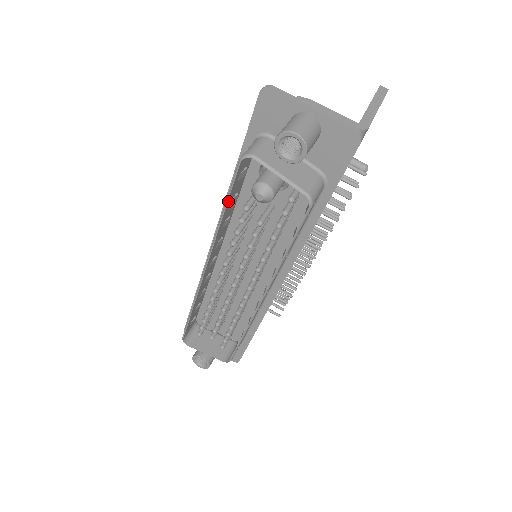
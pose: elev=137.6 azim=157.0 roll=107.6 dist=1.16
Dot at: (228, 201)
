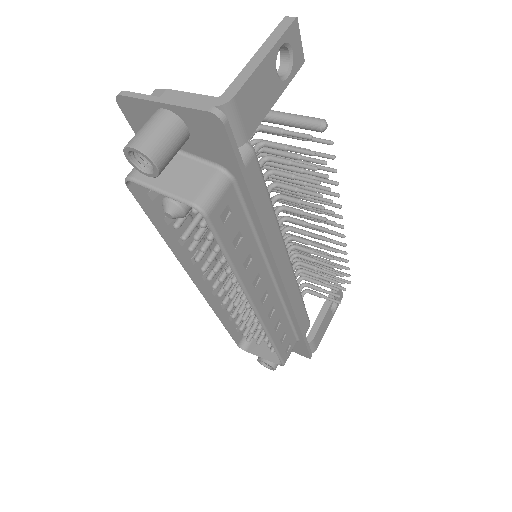
Dot at: (155, 223)
